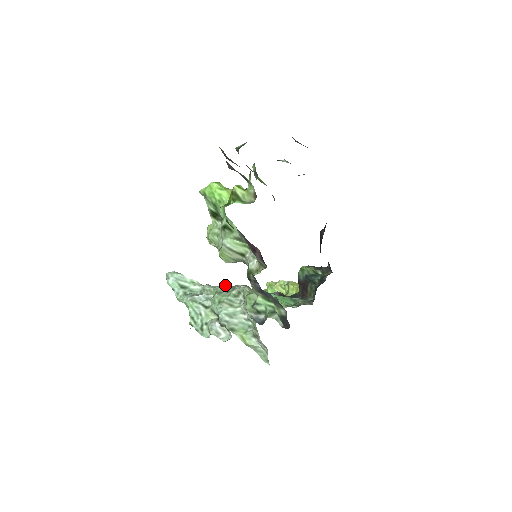
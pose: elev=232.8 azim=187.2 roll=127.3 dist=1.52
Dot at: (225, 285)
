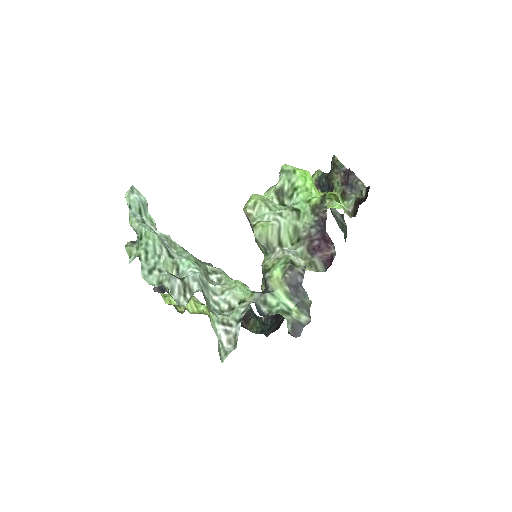
Dot at: occluded
